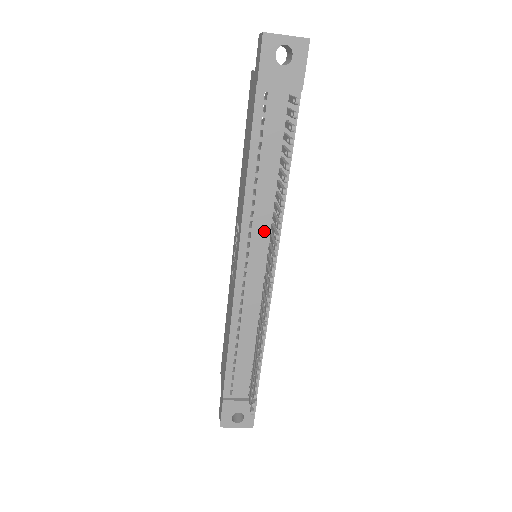
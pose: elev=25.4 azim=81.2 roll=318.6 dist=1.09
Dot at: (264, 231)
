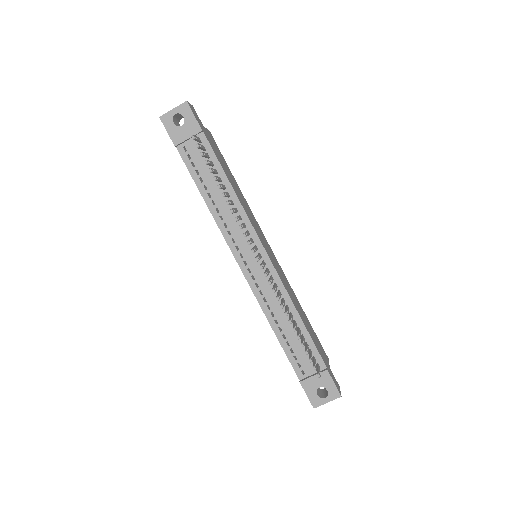
Dot at: (241, 232)
